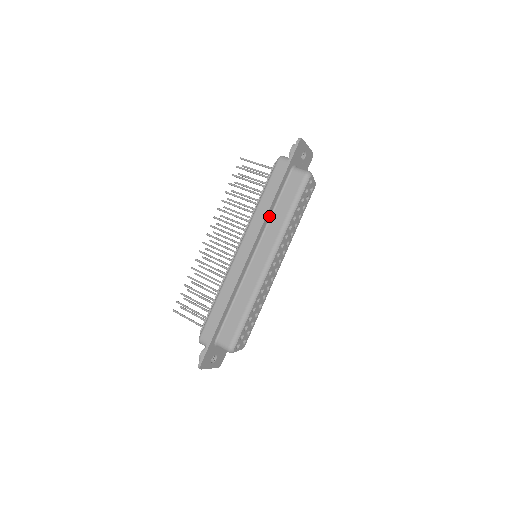
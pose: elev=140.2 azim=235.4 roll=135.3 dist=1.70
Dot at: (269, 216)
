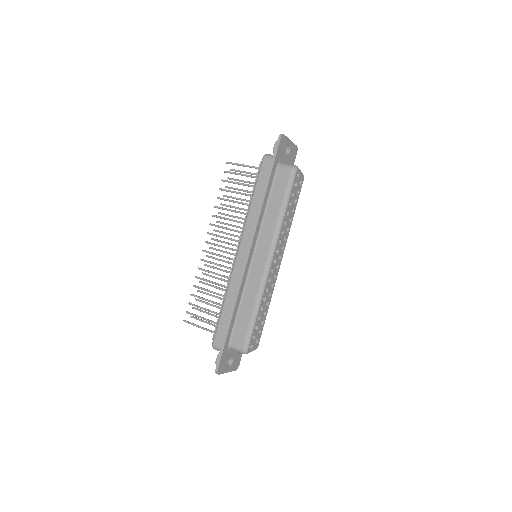
Dot at: (262, 215)
